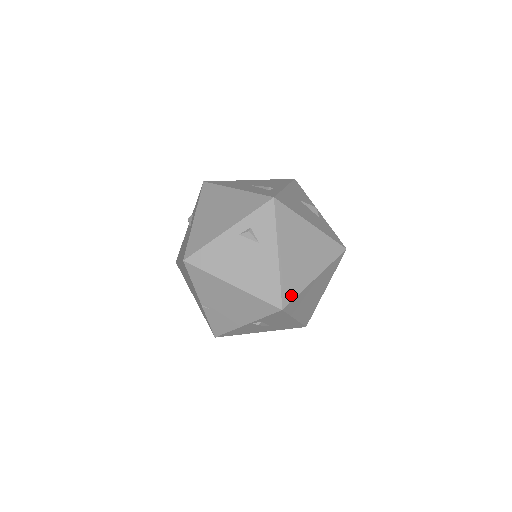
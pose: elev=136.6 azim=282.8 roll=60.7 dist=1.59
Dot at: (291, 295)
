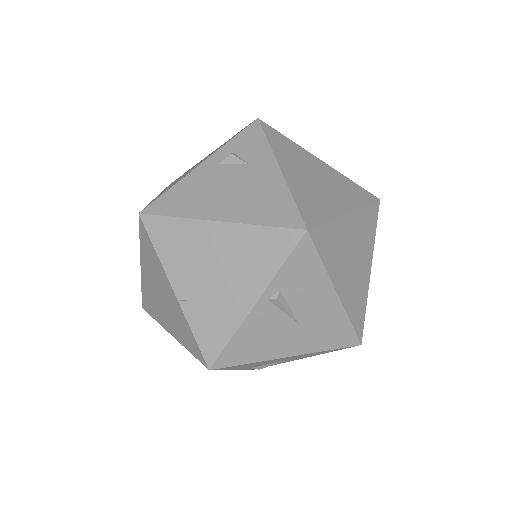
Dot at: (316, 218)
